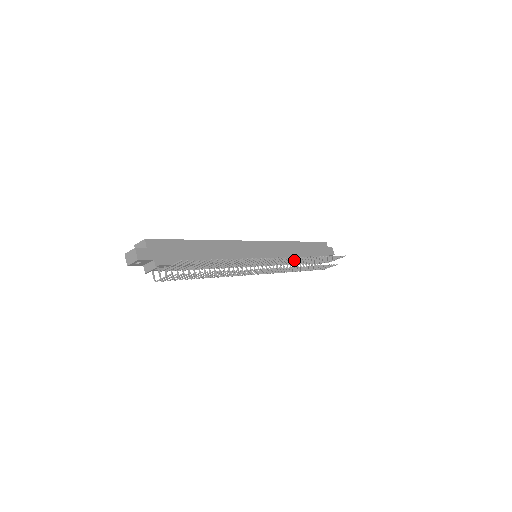
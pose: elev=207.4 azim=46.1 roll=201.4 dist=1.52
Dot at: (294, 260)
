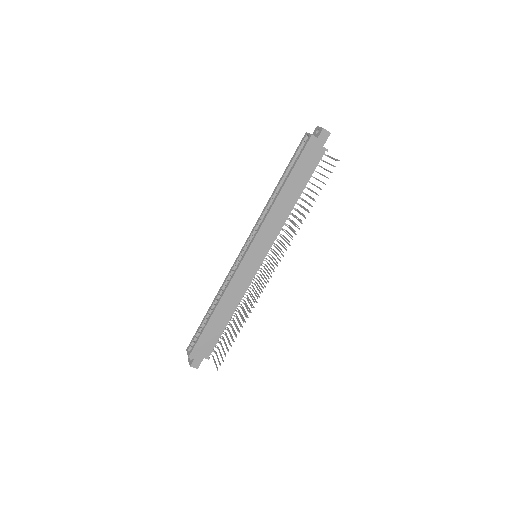
Dot at: occluded
